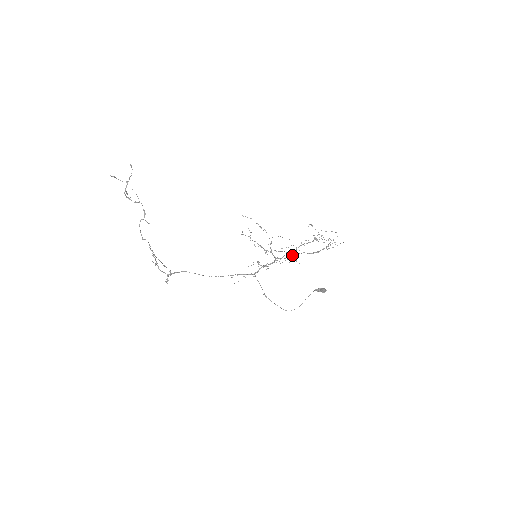
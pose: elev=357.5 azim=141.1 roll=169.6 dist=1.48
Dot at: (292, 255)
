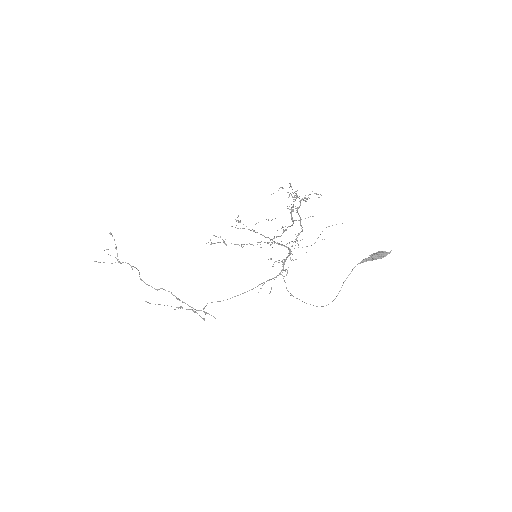
Dot at: occluded
